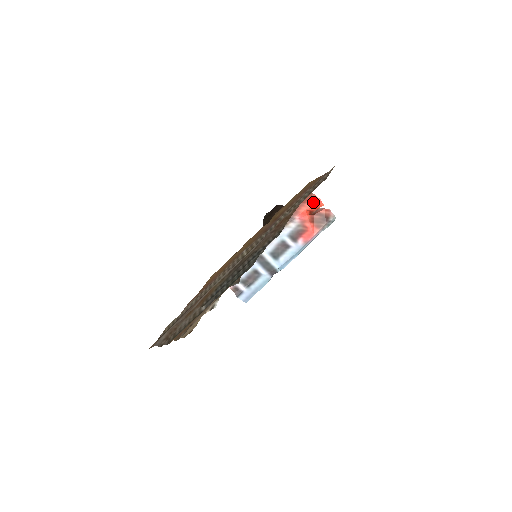
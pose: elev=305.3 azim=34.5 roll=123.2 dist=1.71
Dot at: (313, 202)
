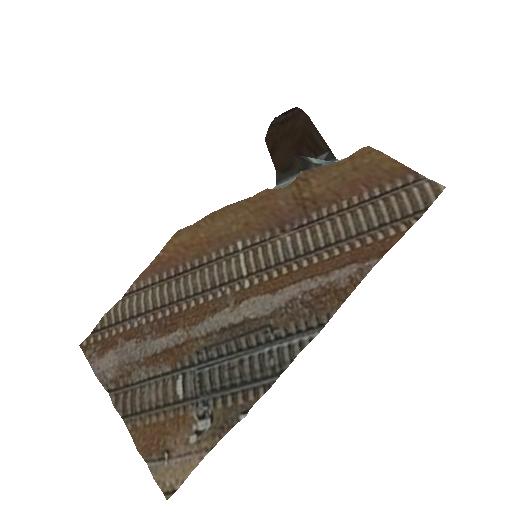
Dot at: occluded
